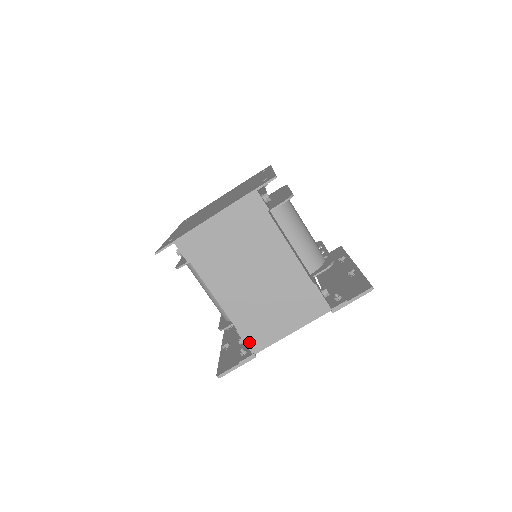
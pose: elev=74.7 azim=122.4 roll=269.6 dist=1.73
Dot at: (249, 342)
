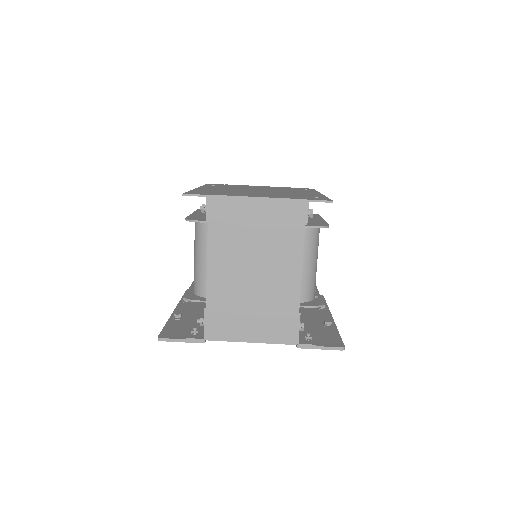
Dot at: (208, 326)
